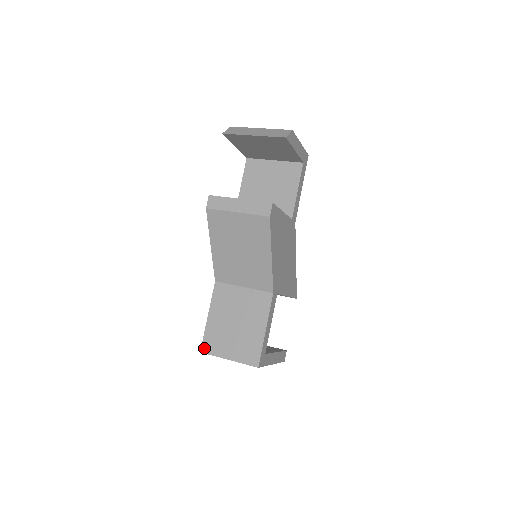
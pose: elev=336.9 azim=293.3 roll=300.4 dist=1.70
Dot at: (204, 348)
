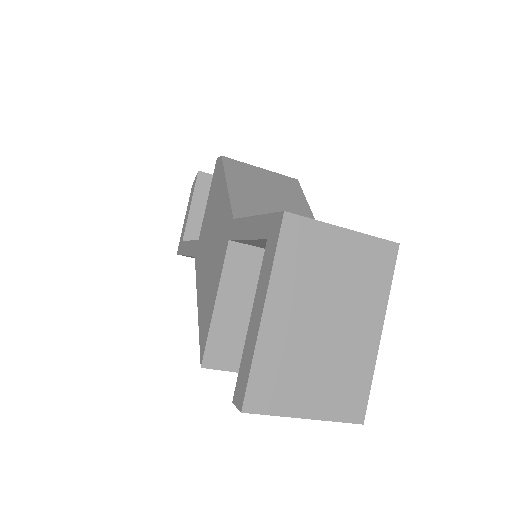
Dot at: (287, 213)
